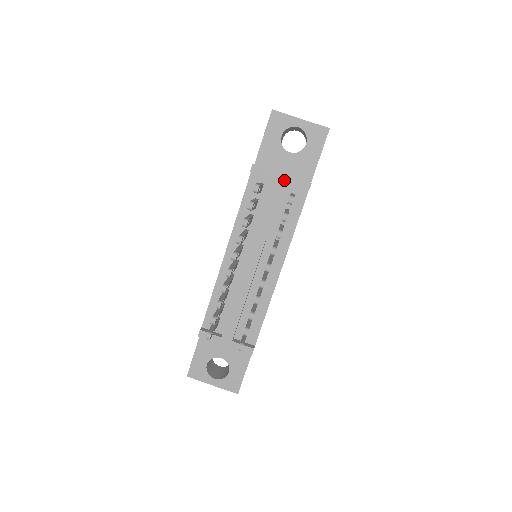
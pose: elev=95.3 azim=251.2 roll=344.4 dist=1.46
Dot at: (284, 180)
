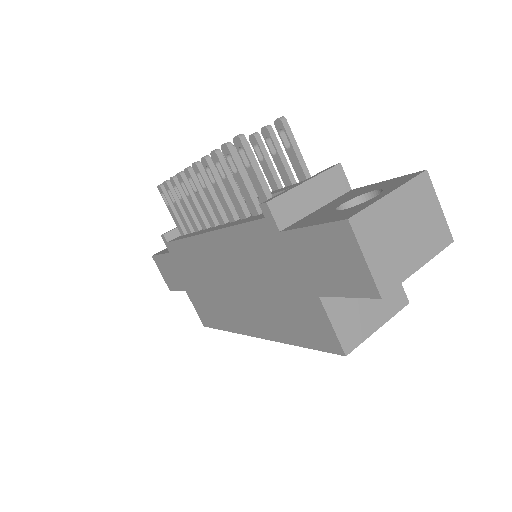
Dot at: occluded
